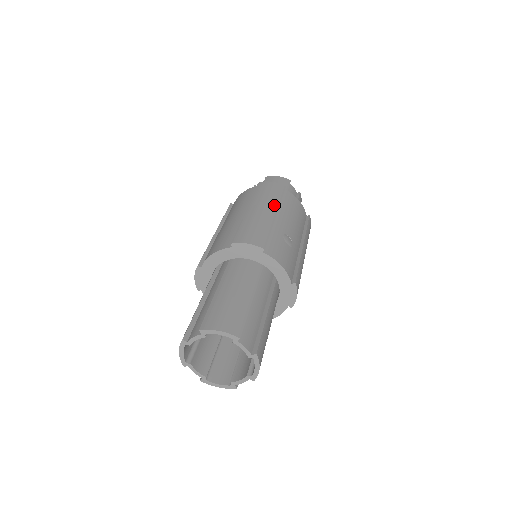
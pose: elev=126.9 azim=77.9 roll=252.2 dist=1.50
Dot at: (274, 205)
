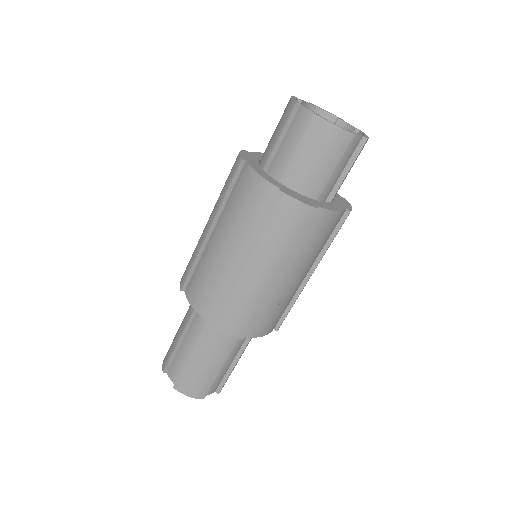
Dot at: (280, 263)
